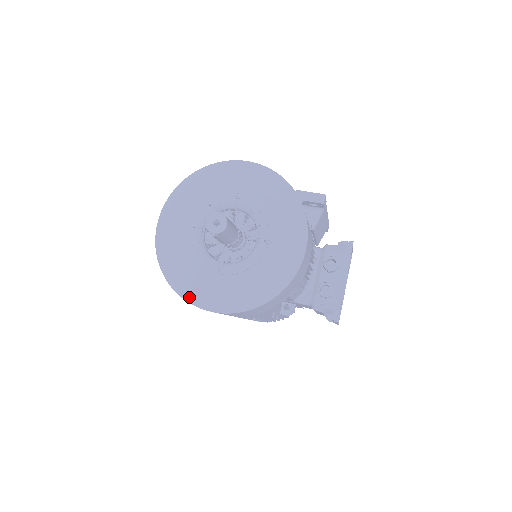
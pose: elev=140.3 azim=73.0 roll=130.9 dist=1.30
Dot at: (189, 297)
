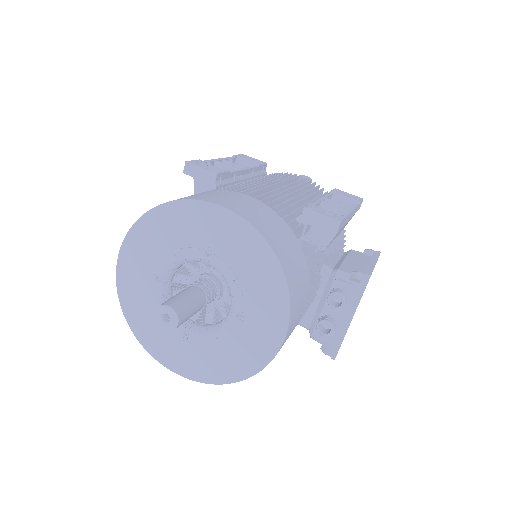
Dot at: (154, 352)
